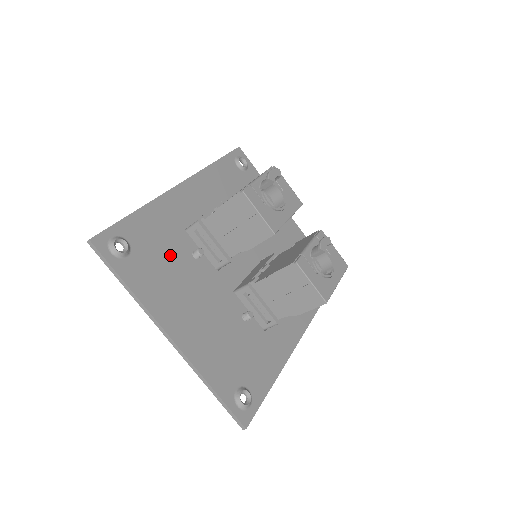
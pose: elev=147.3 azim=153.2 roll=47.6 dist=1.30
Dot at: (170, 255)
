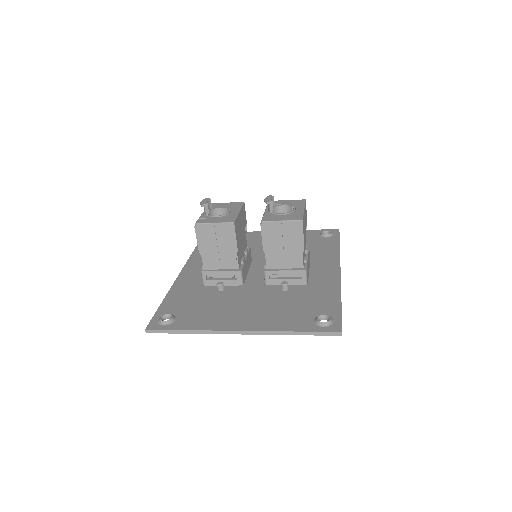
Dot at: (203, 301)
